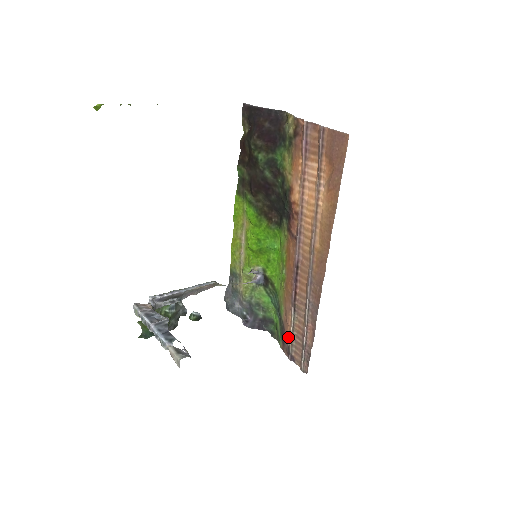
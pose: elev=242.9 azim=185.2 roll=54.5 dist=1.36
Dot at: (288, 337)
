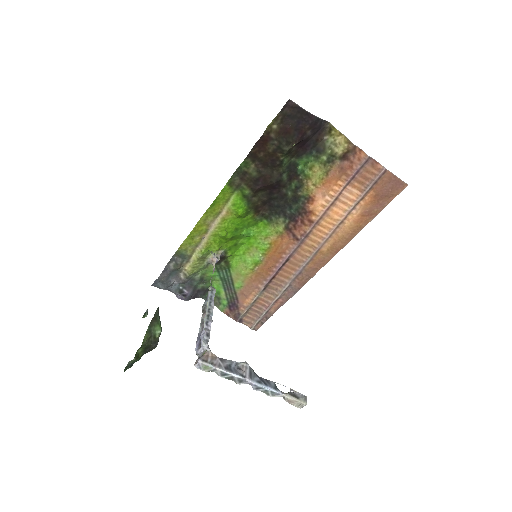
Dot at: (243, 307)
